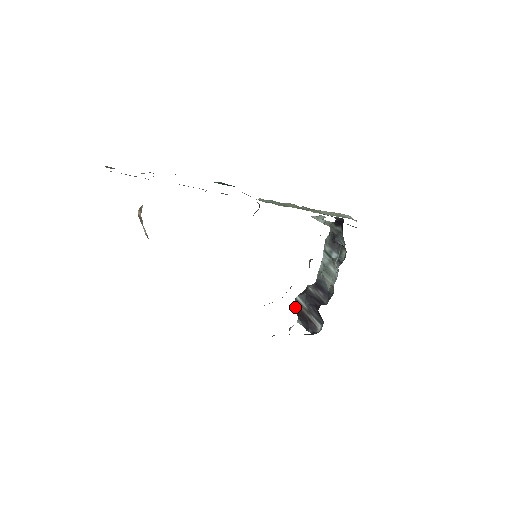
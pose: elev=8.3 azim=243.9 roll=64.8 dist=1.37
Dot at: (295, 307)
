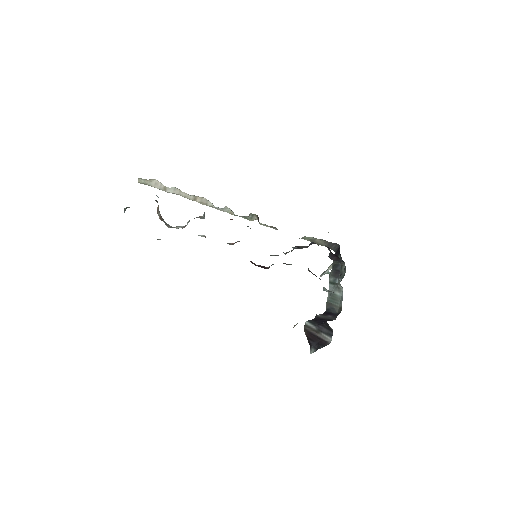
Dot at: (305, 334)
